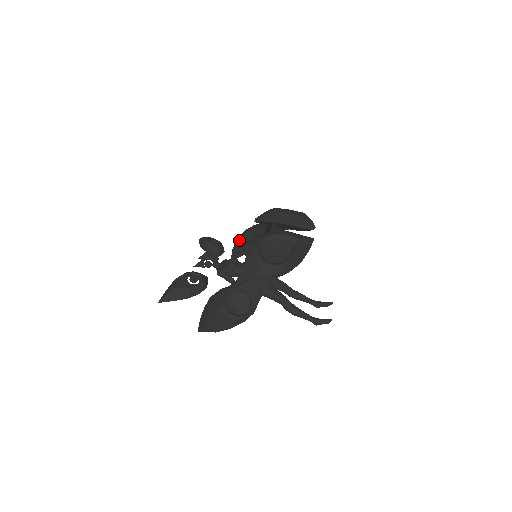
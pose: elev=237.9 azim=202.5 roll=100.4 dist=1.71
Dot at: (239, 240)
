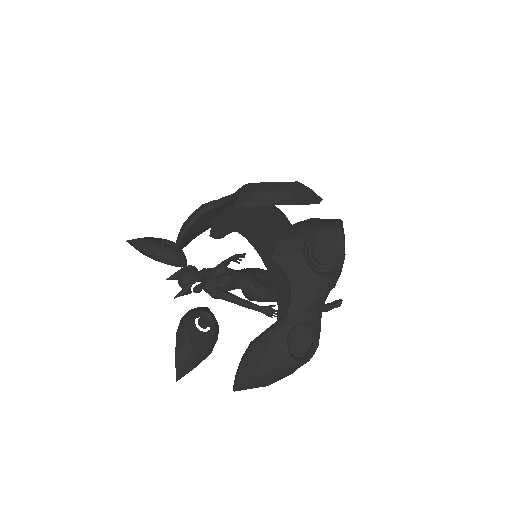
Dot at: (189, 229)
